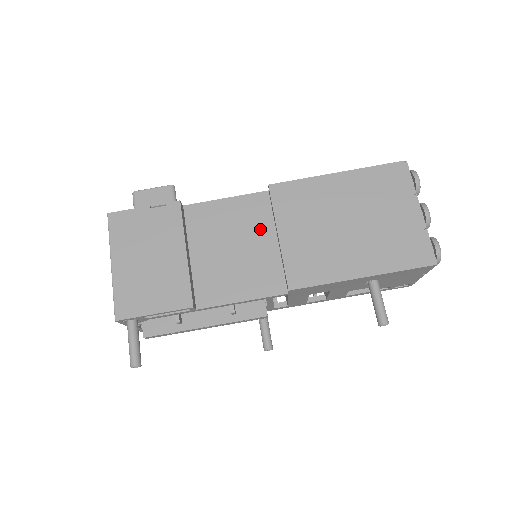
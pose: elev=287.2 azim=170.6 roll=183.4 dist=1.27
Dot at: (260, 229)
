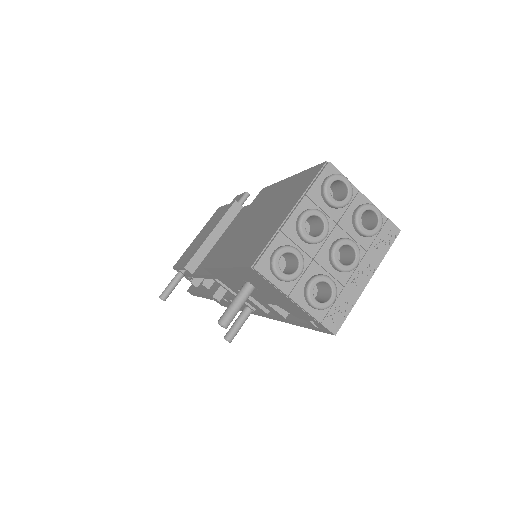
Dot at: occluded
